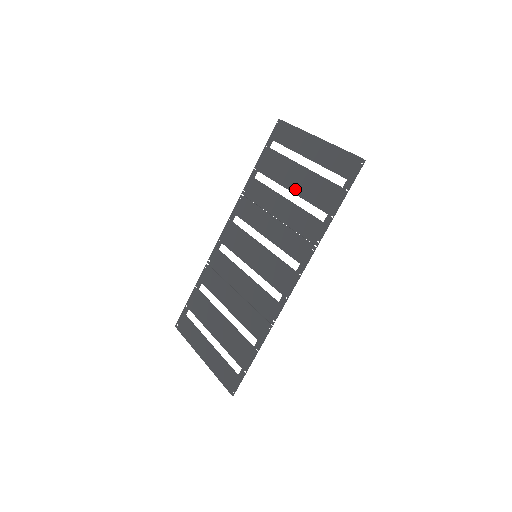
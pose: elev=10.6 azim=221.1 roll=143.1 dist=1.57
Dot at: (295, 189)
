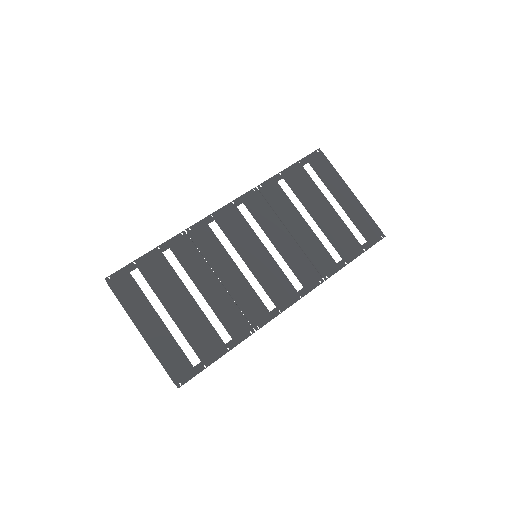
Dot at: (318, 220)
